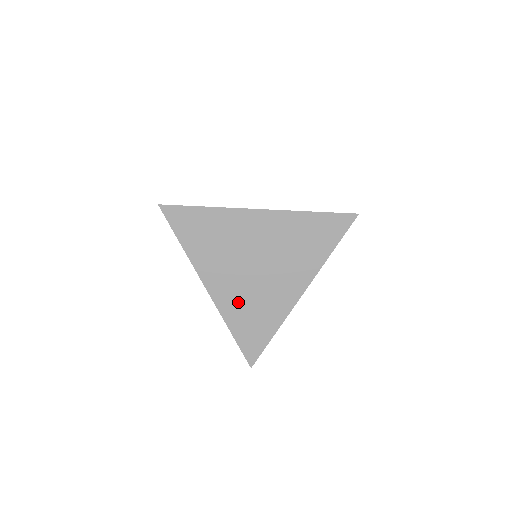
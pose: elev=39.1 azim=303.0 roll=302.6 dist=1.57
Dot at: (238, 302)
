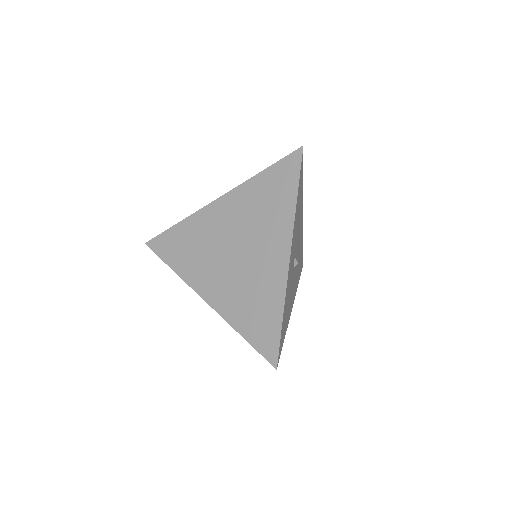
Dot at: (234, 298)
